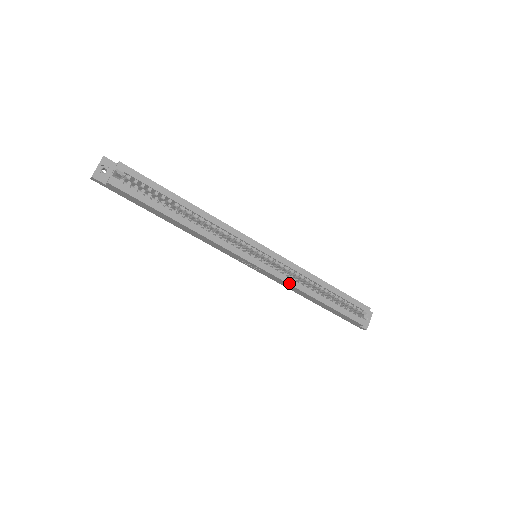
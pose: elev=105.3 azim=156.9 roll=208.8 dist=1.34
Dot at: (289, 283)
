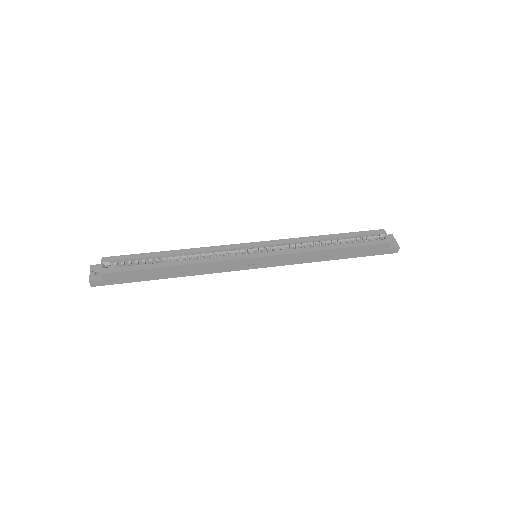
Dot at: (296, 252)
